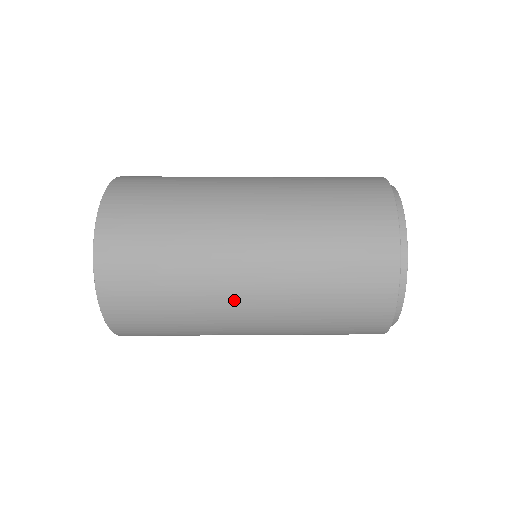
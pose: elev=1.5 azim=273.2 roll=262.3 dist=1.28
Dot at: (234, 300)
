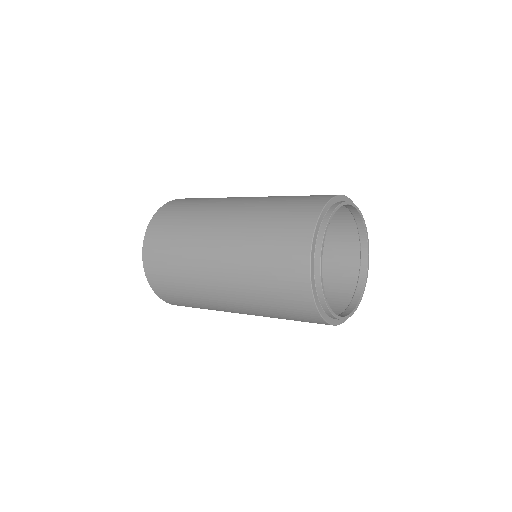
Dot at: (210, 240)
